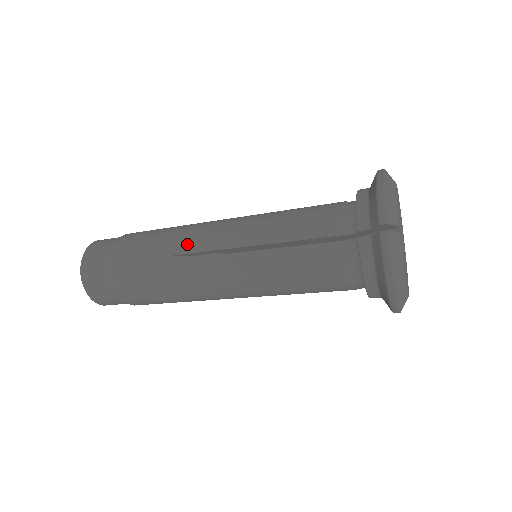
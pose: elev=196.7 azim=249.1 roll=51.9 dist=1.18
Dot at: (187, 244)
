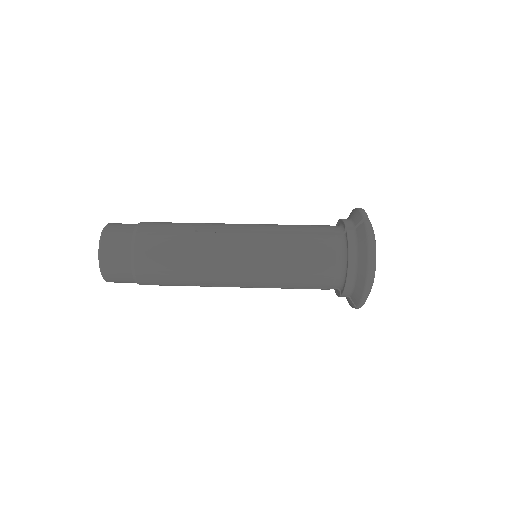
Dot at: (212, 225)
